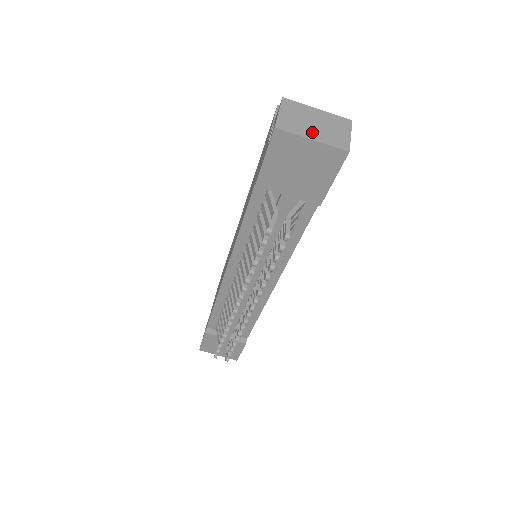
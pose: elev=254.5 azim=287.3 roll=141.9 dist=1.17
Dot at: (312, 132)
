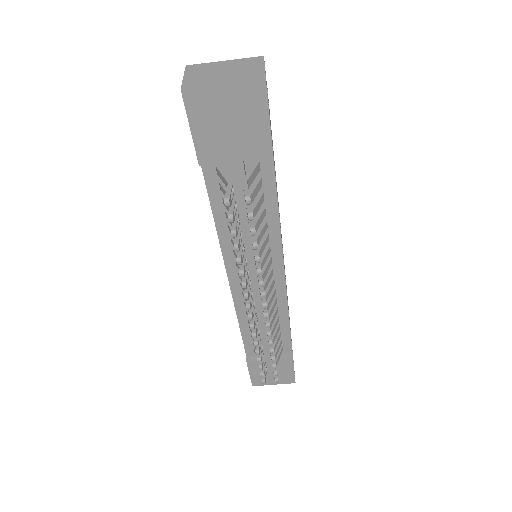
Dot at: (222, 79)
